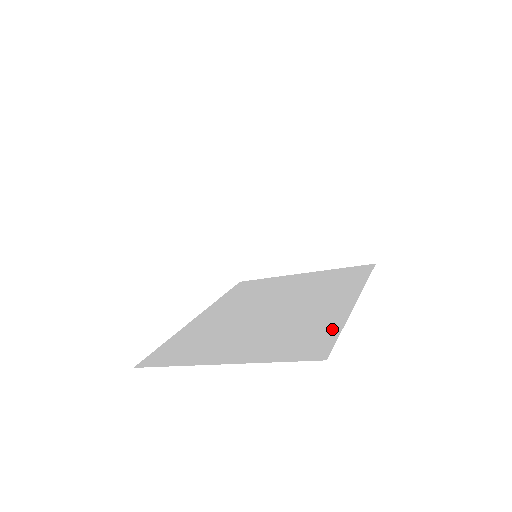
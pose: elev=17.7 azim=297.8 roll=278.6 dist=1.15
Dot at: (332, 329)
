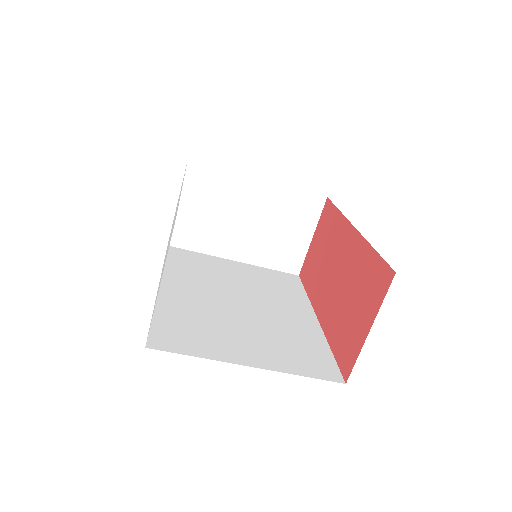
Dot at: (323, 348)
